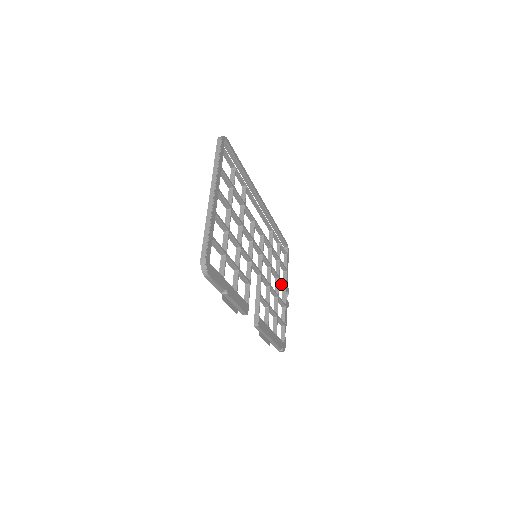
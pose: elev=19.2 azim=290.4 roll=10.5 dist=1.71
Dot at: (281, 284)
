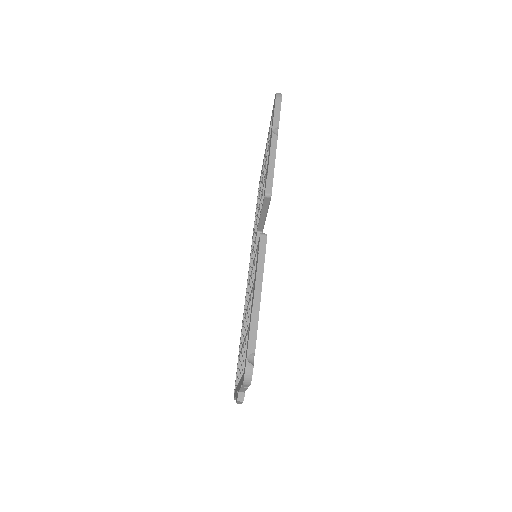
Dot at: occluded
